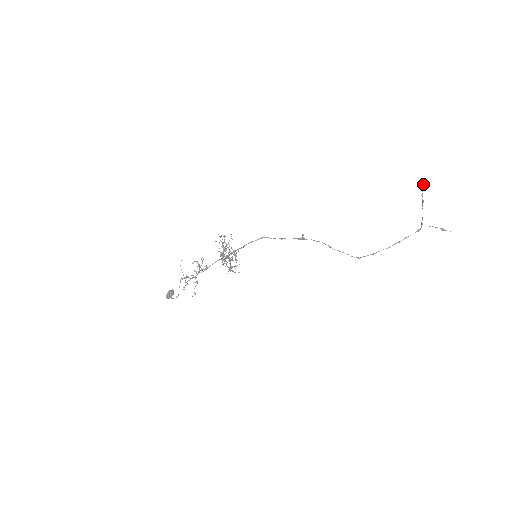
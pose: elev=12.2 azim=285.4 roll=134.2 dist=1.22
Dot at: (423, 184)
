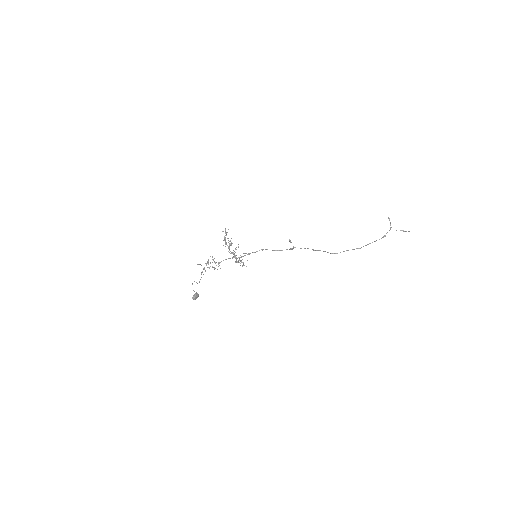
Dot at: (389, 218)
